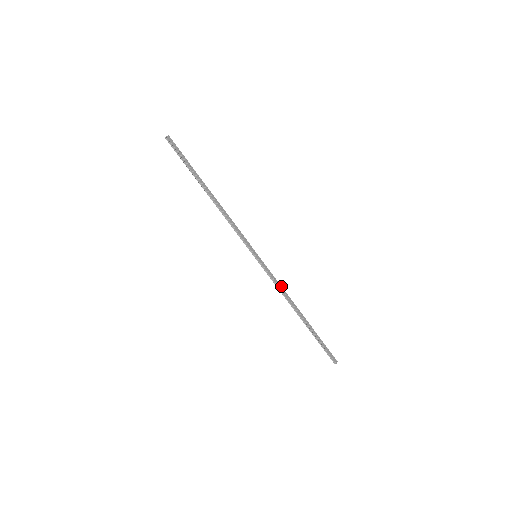
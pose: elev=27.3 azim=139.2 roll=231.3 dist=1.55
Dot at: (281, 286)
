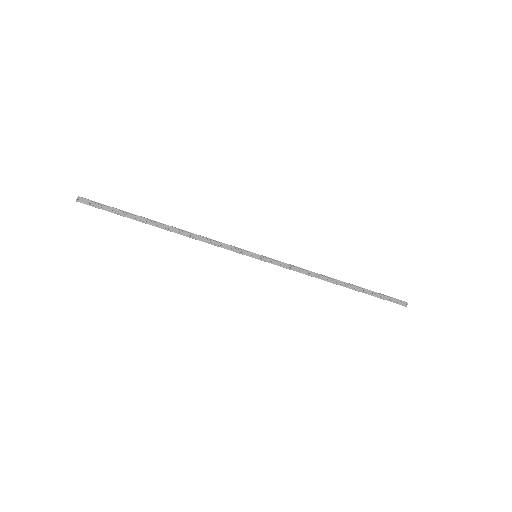
Dot at: (302, 269)
